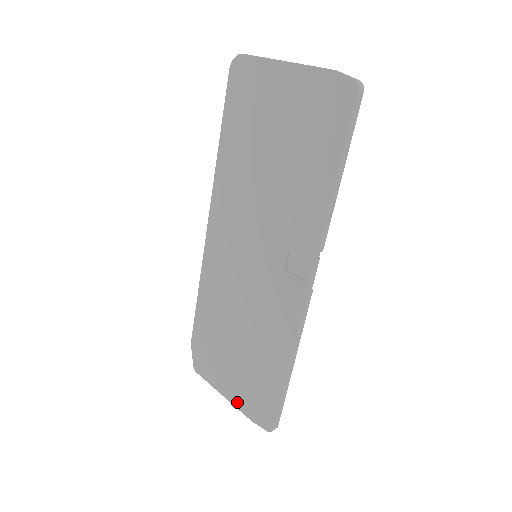
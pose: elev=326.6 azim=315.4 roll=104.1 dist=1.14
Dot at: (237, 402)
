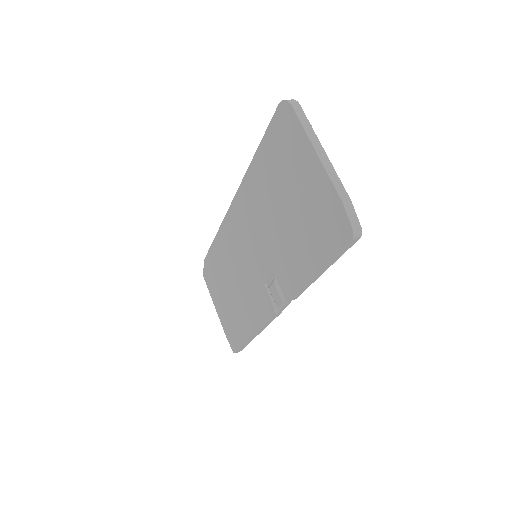
Dot at: (221, 319)
